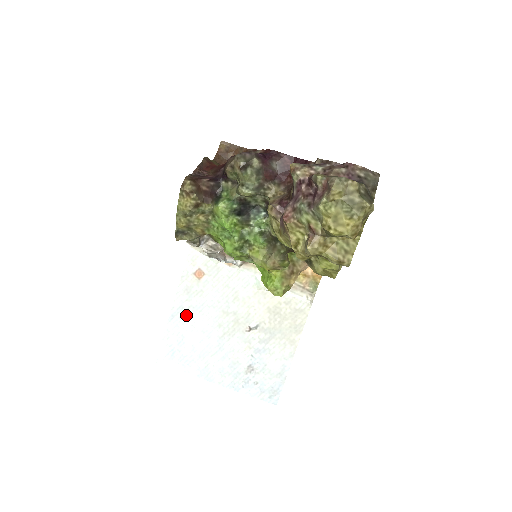
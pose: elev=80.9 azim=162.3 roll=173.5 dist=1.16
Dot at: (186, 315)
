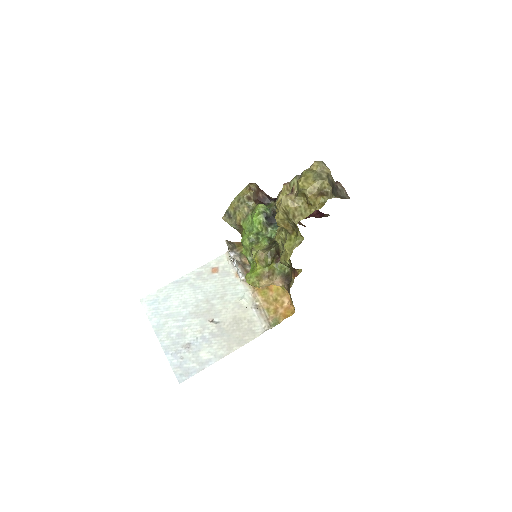
Dot at: (185, 286)
